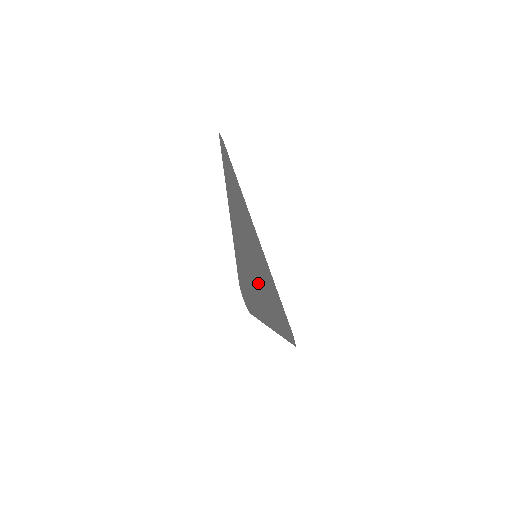
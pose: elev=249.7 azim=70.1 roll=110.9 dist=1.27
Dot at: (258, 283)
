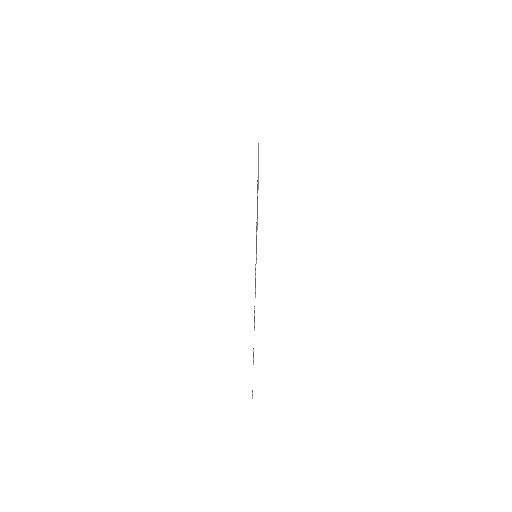
Dot at: occluded
